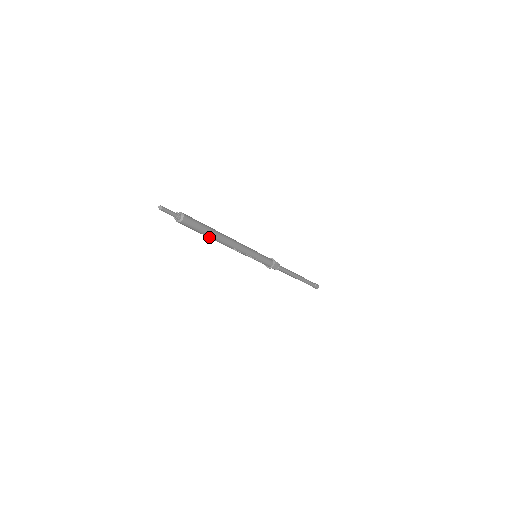
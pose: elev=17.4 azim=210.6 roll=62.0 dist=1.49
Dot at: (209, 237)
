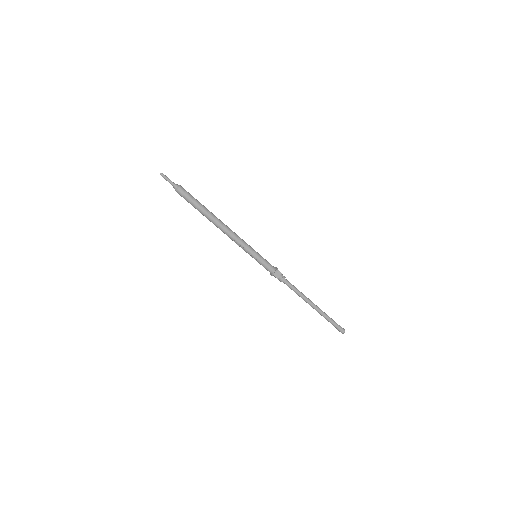
Dot at: (204, 215)
